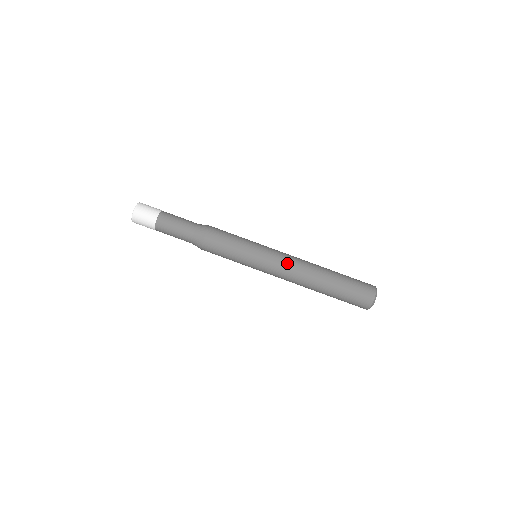
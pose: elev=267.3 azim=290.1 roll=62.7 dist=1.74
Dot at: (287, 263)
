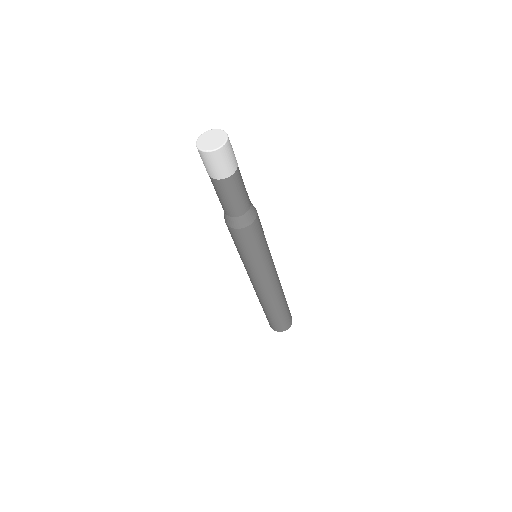
Dot at: (268, 286)
